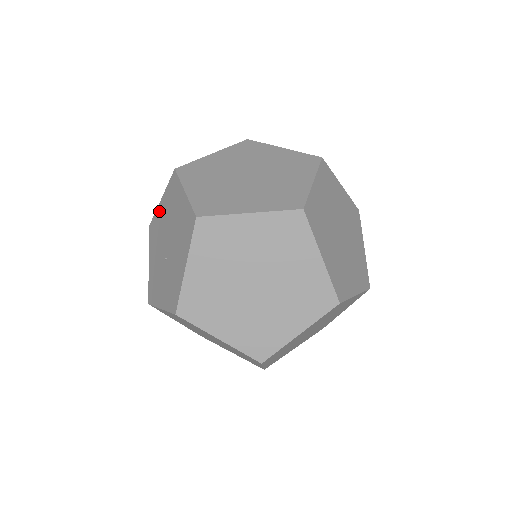
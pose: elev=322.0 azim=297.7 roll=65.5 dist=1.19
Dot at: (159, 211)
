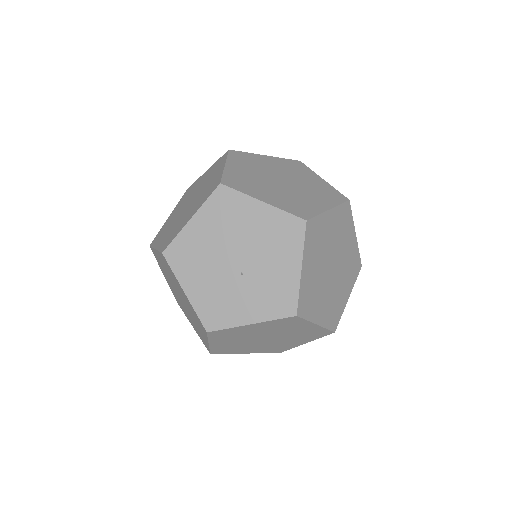
Dot at: (192, 232)
